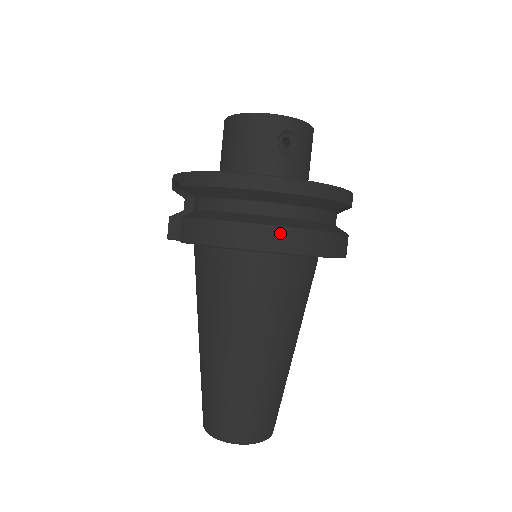
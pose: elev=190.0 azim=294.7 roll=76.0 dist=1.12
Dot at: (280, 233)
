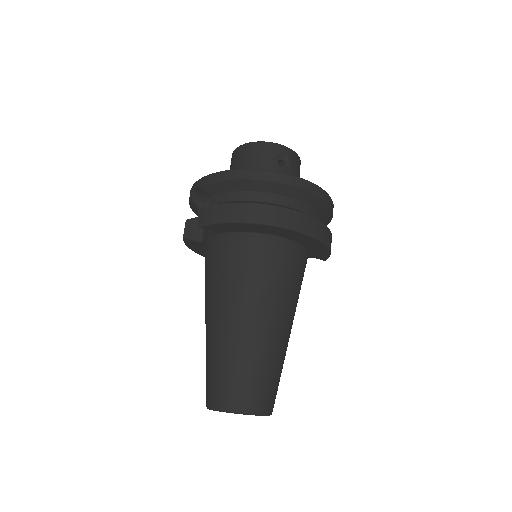
Dot at: (280, 212)
